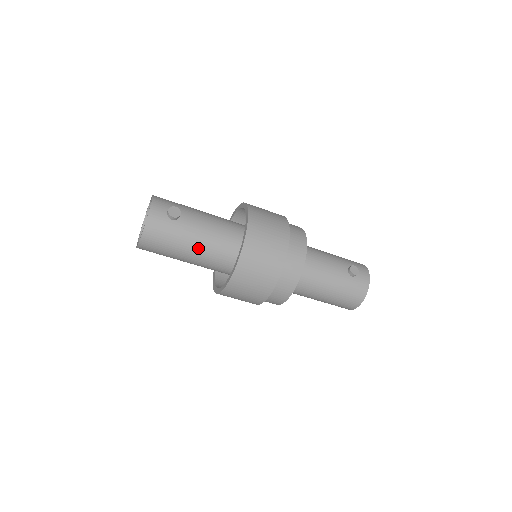
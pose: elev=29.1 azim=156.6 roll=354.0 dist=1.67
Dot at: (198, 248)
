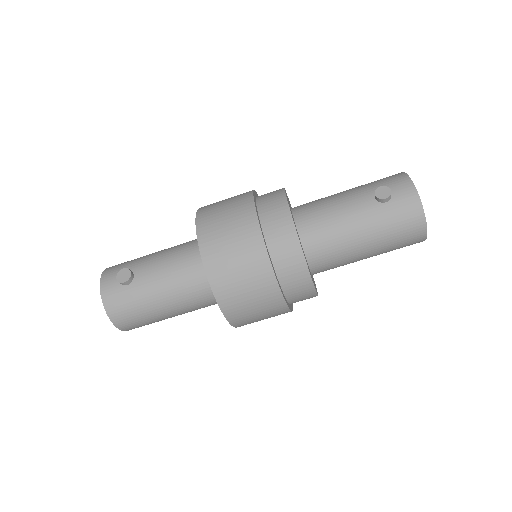
Dot at: (173, 296)
